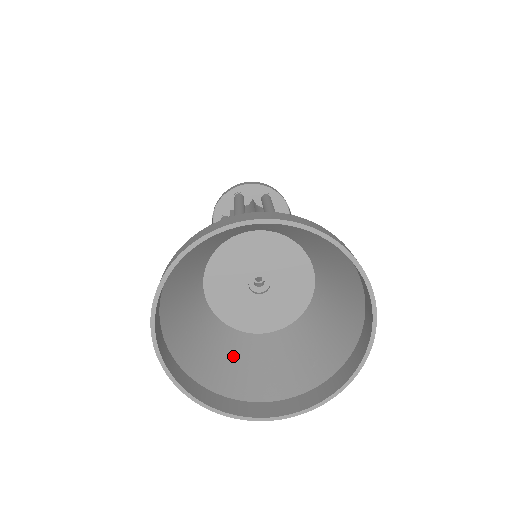
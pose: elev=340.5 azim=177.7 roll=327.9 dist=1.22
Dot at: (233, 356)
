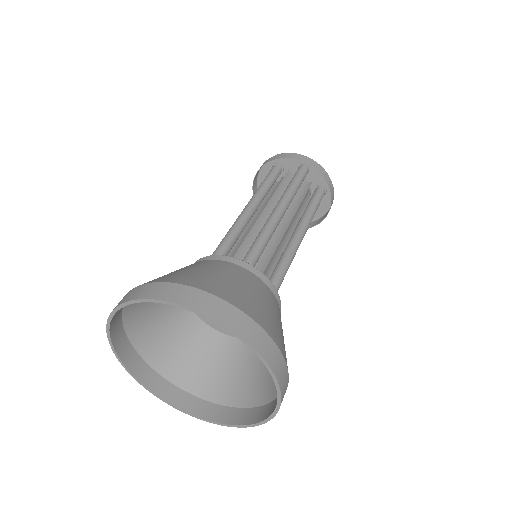
Dot at: (166, 321)
